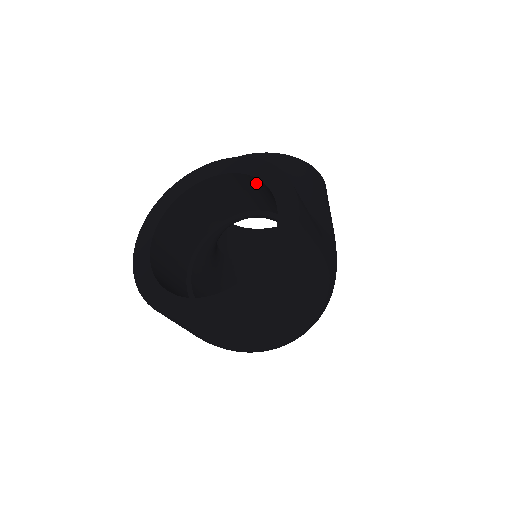
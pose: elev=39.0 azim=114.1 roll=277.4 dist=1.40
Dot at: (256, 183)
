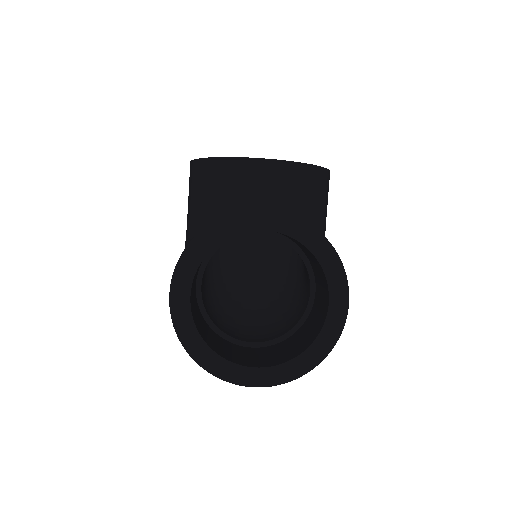
Dot at: (307, 250)
